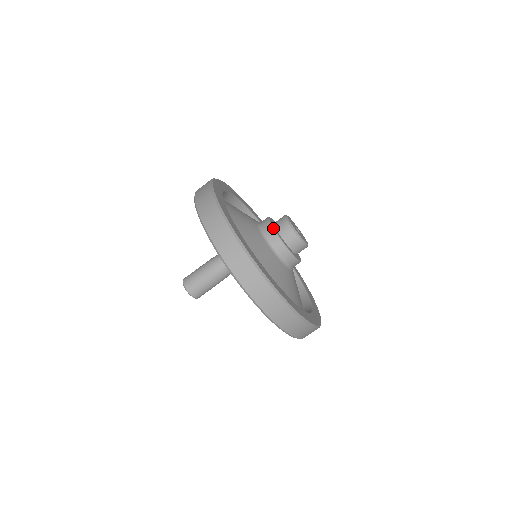
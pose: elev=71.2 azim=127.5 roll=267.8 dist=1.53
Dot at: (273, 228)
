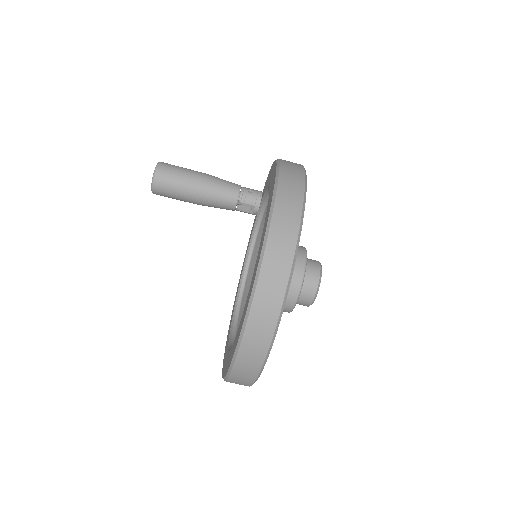
Dot at: occluded
